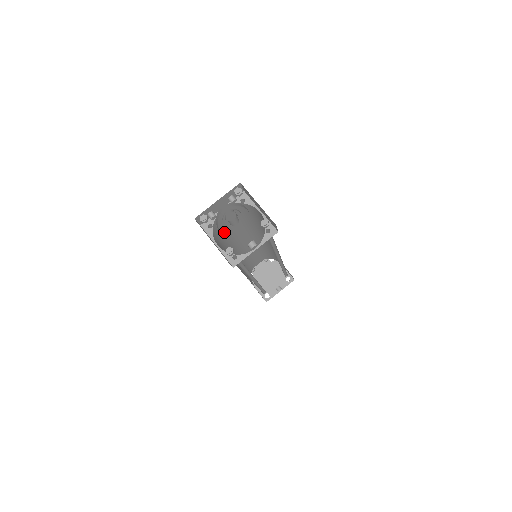
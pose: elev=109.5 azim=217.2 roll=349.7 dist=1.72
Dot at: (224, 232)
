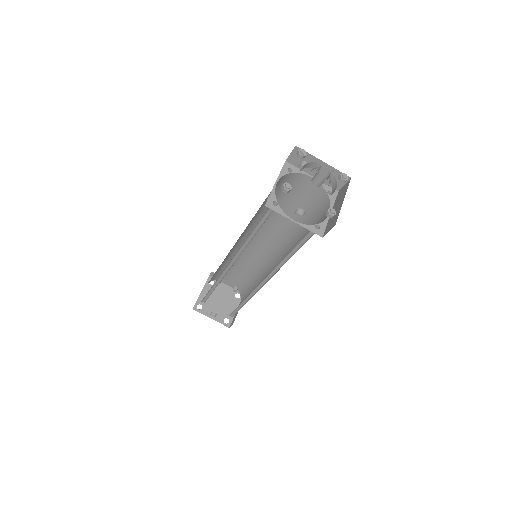
Dot at: (279, 199)
